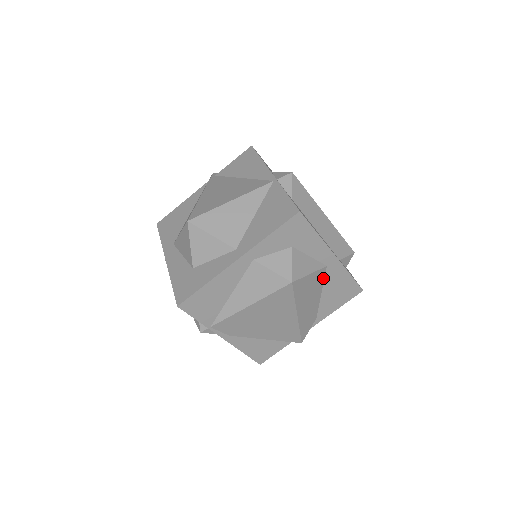
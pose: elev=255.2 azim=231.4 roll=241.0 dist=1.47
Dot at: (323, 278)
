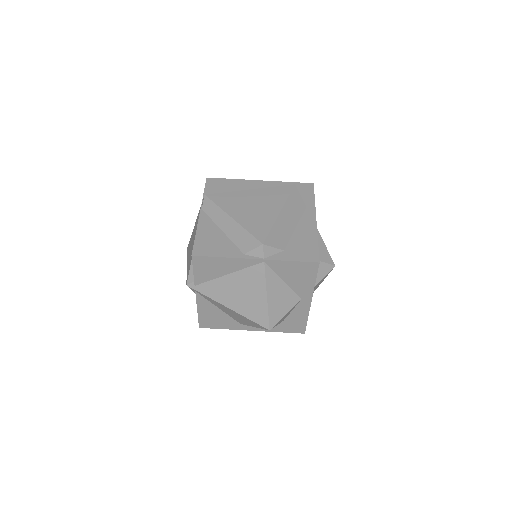
Dot at: occluded
